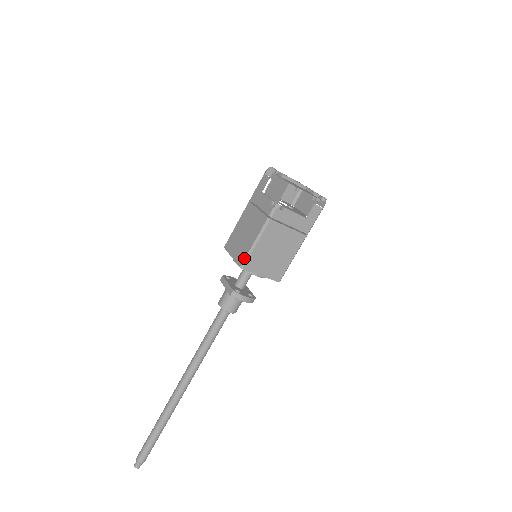
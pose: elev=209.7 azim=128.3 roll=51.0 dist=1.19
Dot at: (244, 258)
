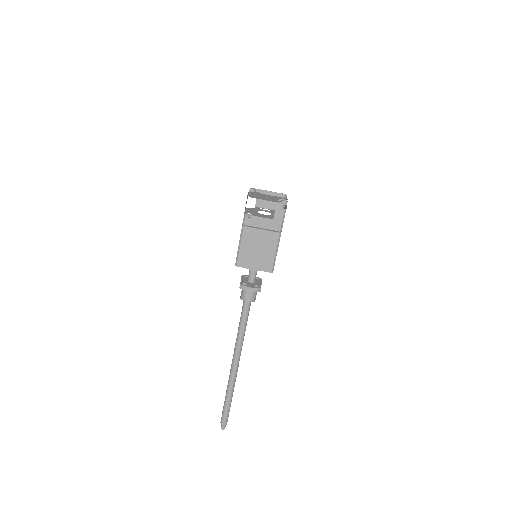
Dot at: (236, 258)
